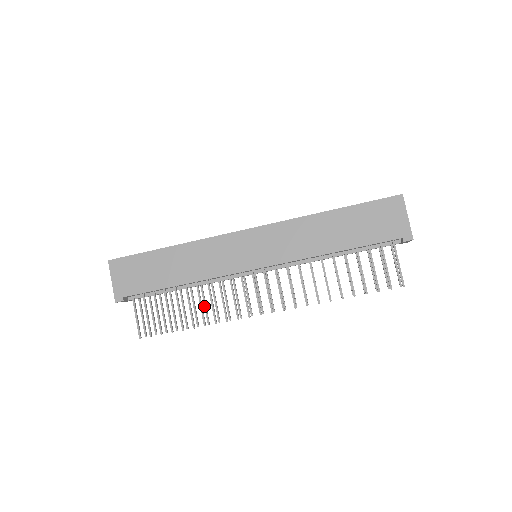
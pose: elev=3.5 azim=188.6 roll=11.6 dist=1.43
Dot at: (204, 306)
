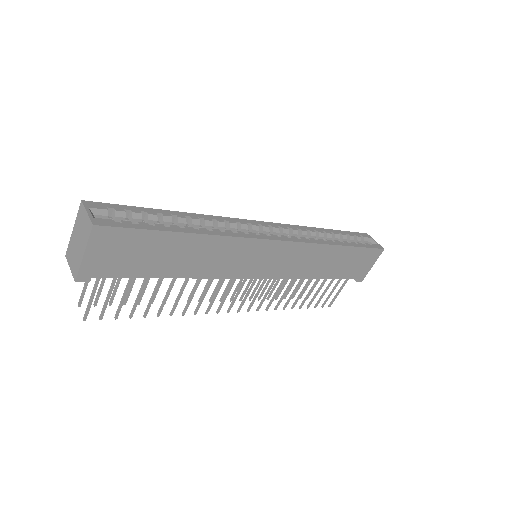
Dot at: occluded
